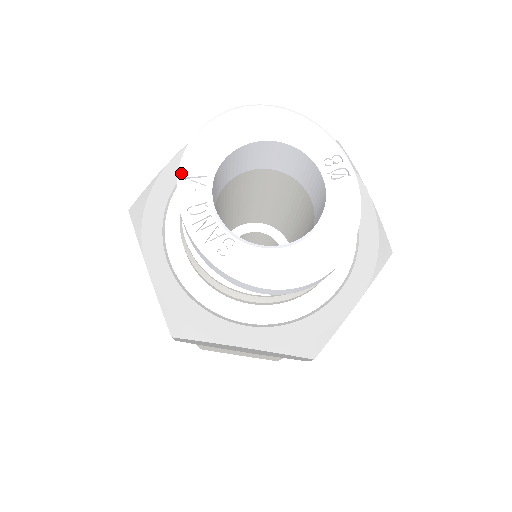
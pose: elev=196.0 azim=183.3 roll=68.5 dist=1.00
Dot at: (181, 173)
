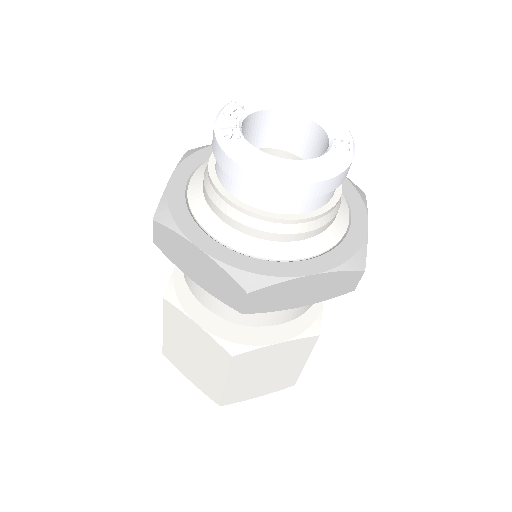
Dot at: (235, 99)
